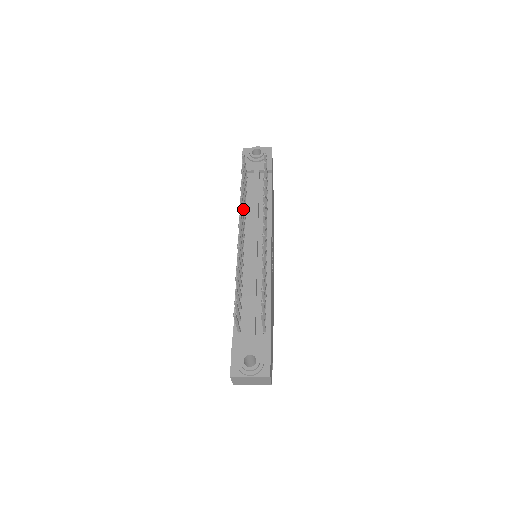
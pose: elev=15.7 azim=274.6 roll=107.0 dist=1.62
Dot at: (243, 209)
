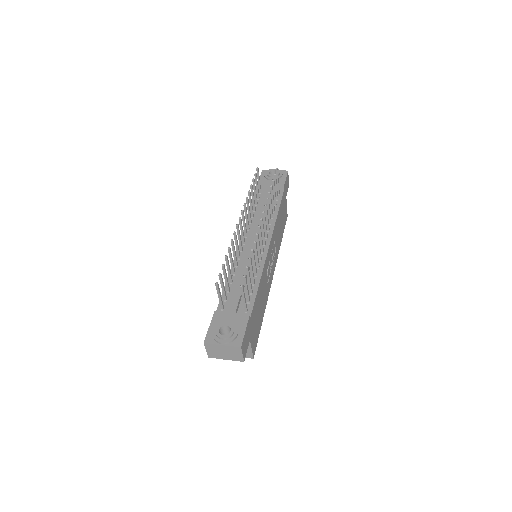
Dot at: (249, 211)
